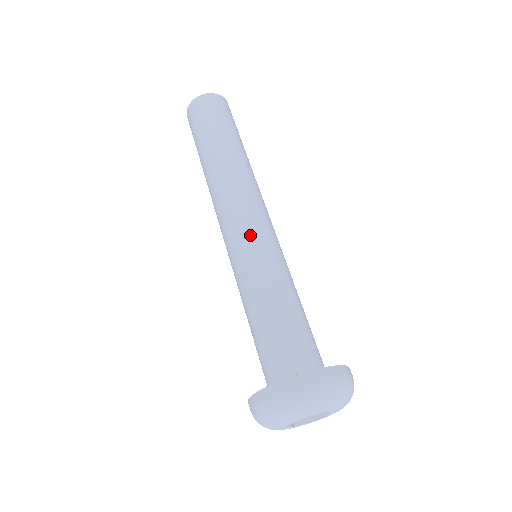
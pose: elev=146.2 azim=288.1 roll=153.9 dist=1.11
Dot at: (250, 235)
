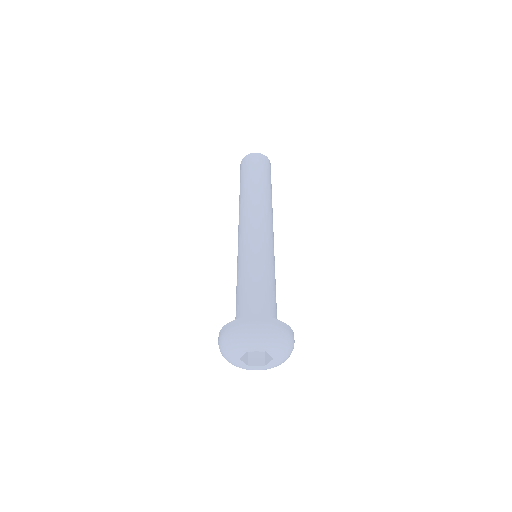
Dot at: (251, 238)
